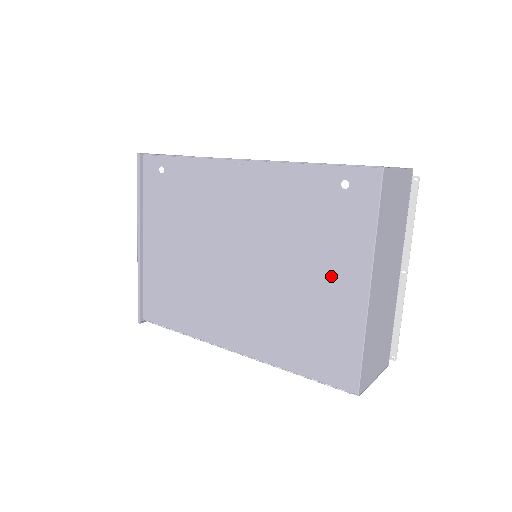
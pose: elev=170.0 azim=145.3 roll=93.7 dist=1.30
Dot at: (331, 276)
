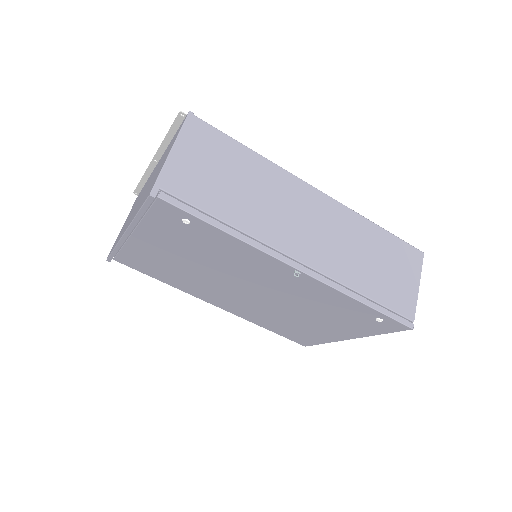
Dot at: (328, 328)
